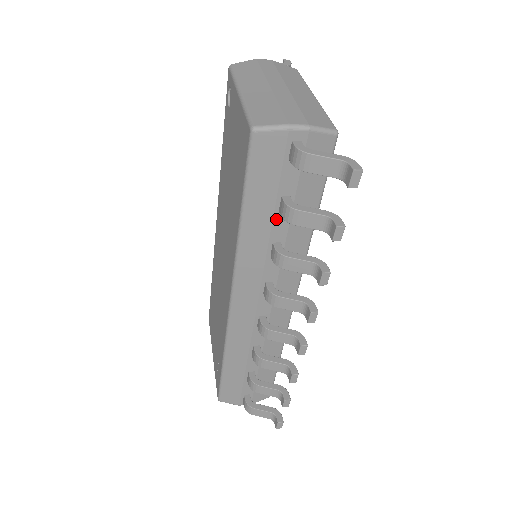
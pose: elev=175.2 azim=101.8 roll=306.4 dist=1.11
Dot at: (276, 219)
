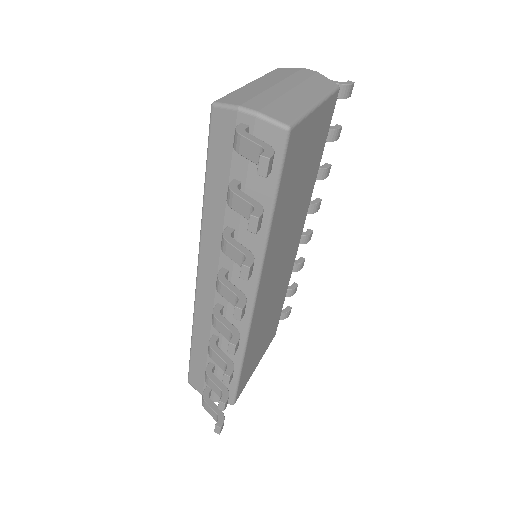
Dot at: occluded
